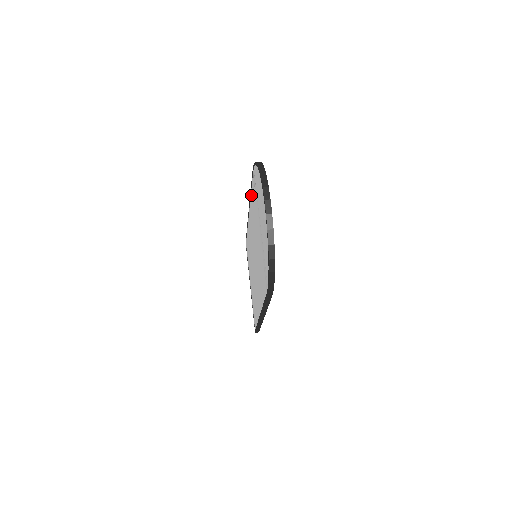
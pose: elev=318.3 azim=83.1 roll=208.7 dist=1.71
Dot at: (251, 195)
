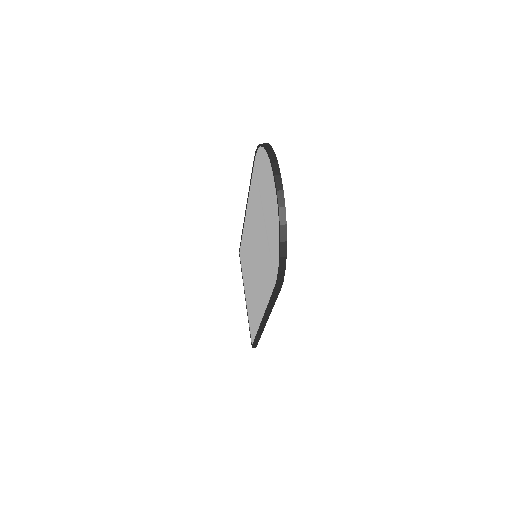
Dot at: (250, 189)
